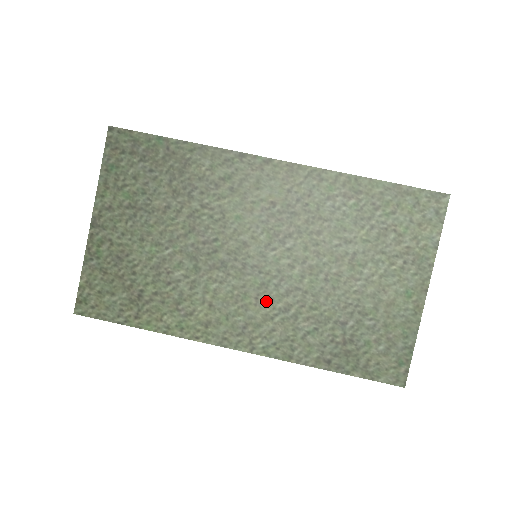
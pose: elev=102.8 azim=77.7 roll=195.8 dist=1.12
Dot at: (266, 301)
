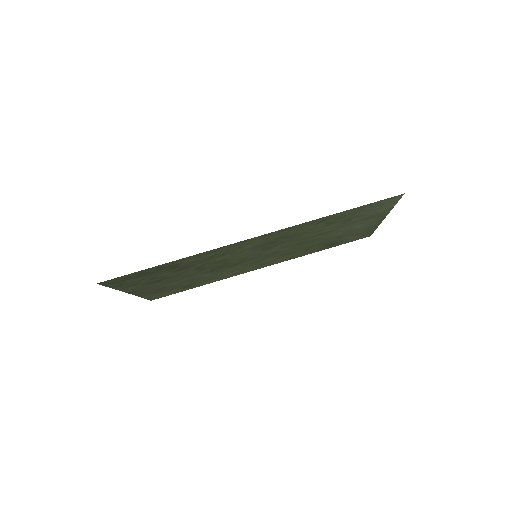
Dot at: (271, 258)
